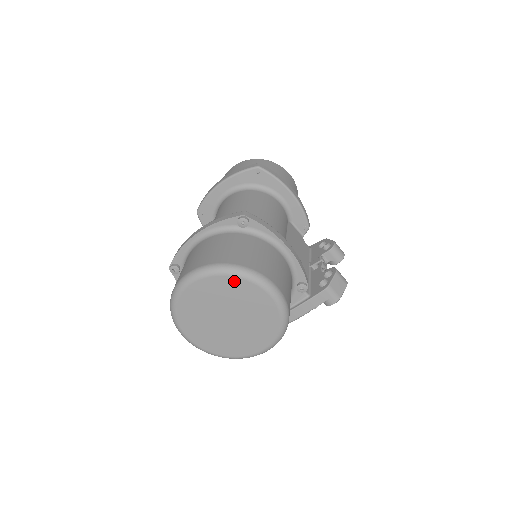
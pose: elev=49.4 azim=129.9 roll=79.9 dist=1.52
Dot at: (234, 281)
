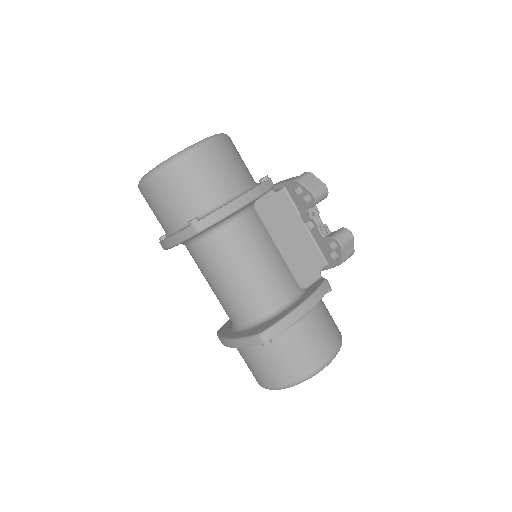
Dot at: occluded
